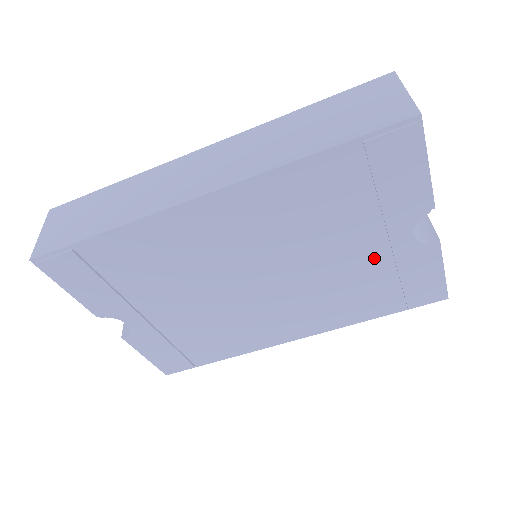
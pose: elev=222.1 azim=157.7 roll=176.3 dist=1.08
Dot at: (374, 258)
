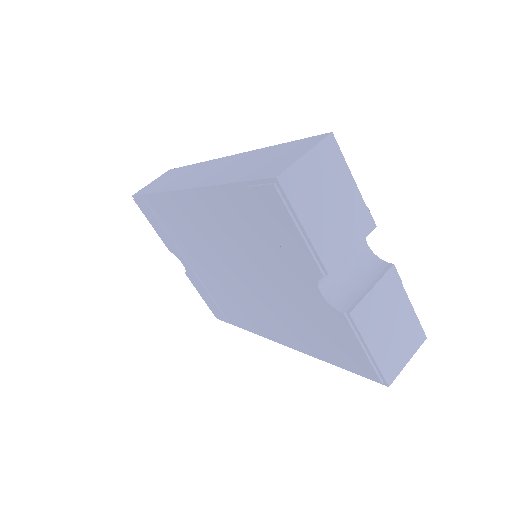
Dot at: (303, 299)
